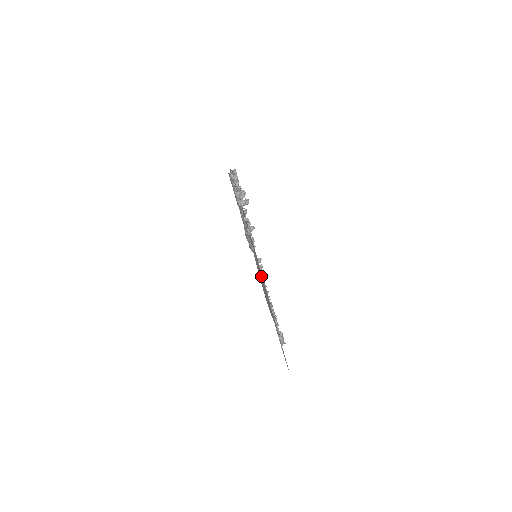
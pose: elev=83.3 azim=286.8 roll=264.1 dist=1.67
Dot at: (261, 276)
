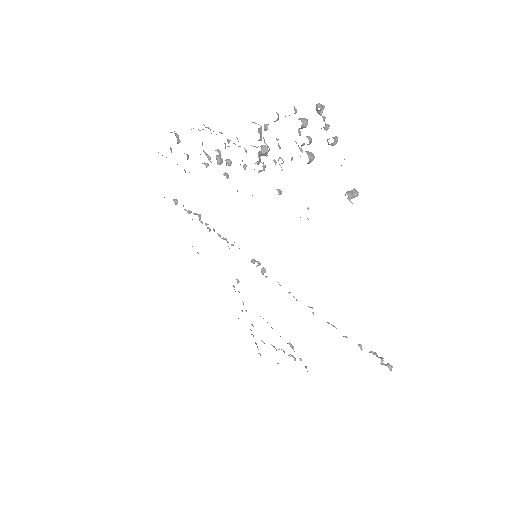
Dot at: occluded
